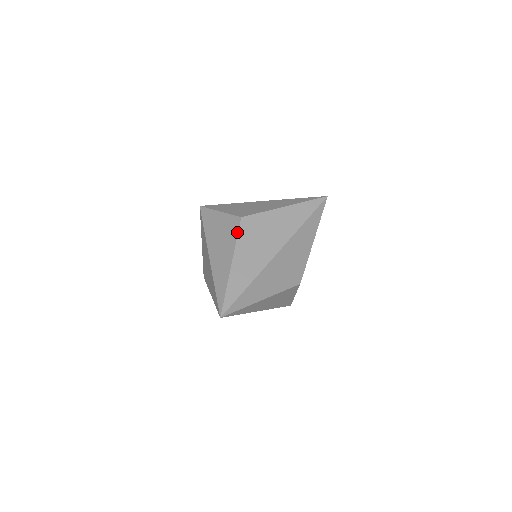
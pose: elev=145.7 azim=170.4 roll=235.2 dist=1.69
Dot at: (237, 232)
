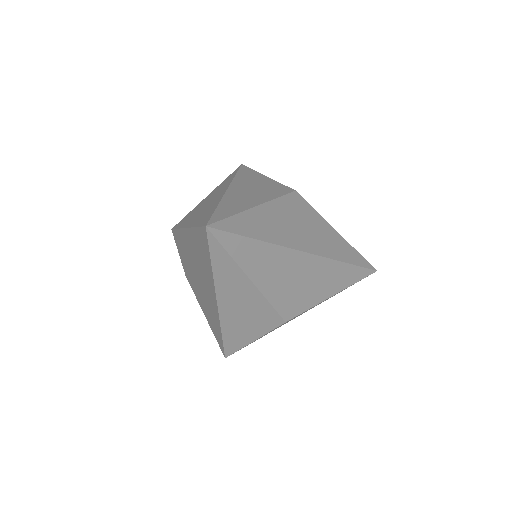
Dot at: (283, 194)
